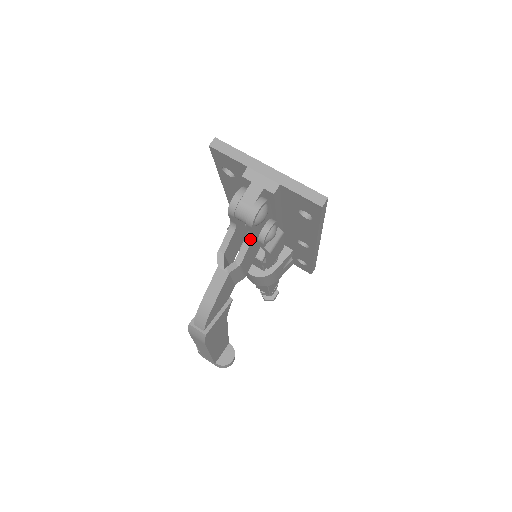
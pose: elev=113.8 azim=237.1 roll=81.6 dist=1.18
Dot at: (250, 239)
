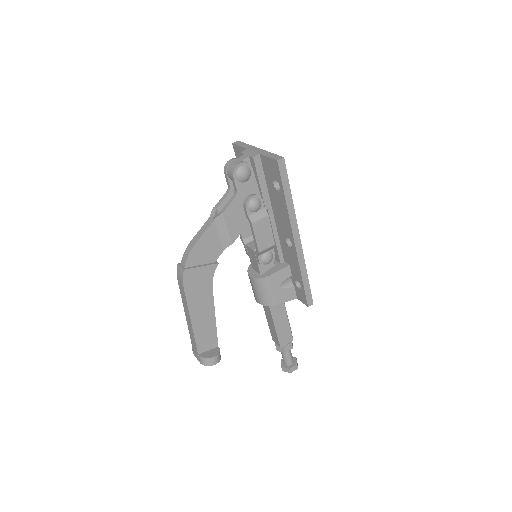
Dot at: (235, 196)
